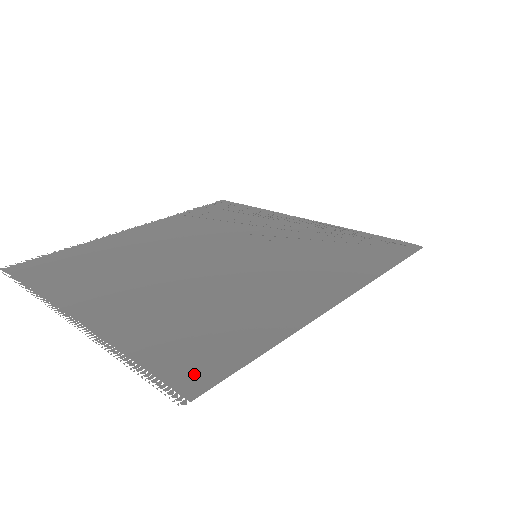
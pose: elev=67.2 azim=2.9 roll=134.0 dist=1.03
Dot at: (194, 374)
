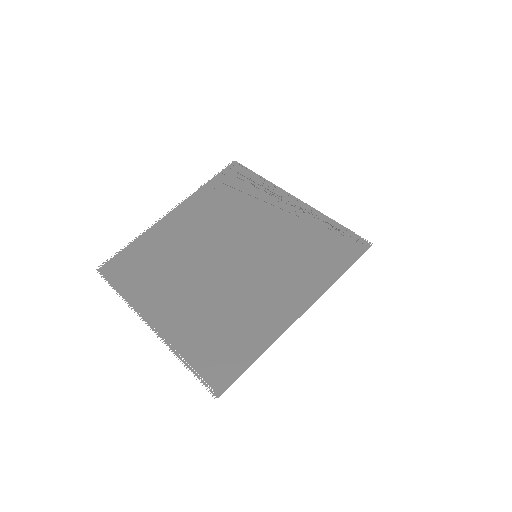
Dot at: (220, 377)
